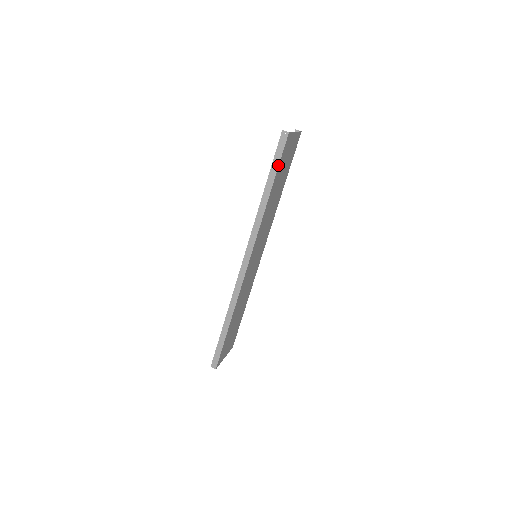
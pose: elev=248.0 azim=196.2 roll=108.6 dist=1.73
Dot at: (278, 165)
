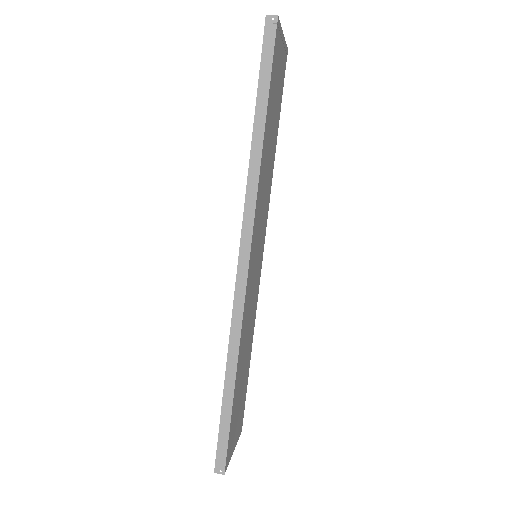
Dot at: (270, 75)
